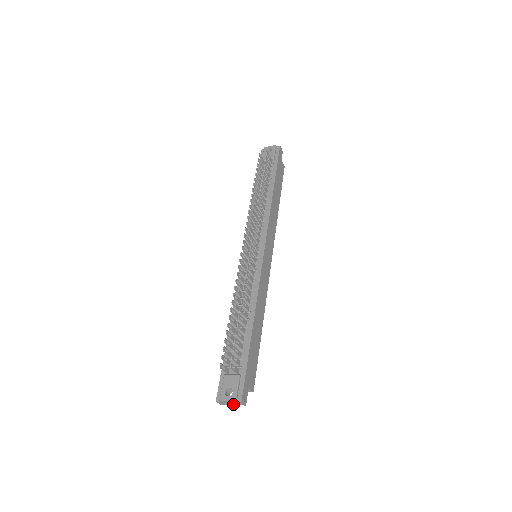
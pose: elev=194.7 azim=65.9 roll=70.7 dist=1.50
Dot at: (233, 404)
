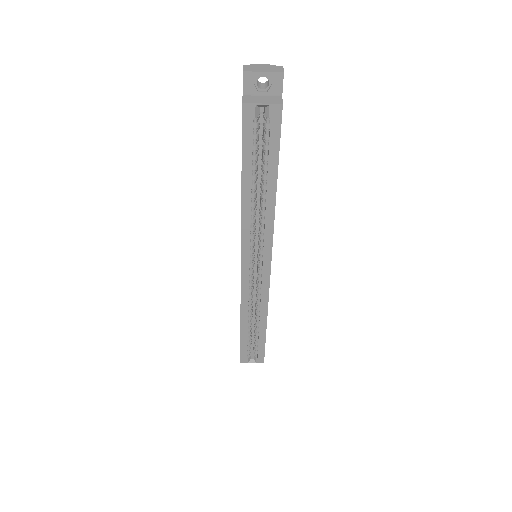
Dot at: (265, 71)
